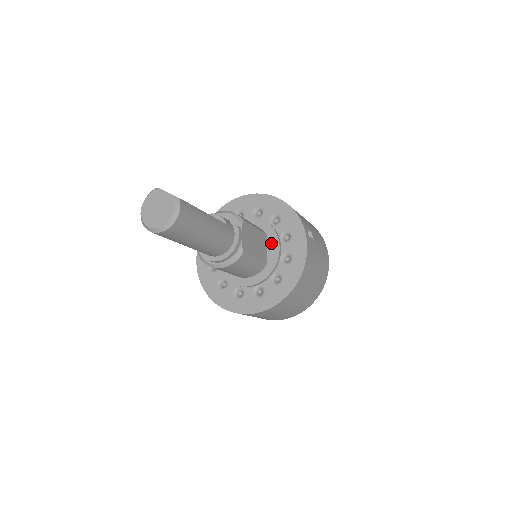
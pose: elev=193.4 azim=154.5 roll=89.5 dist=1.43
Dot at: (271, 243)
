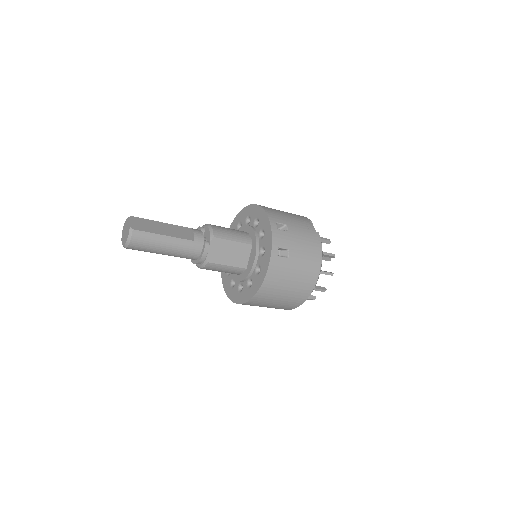
Dot at: (252, 253)
